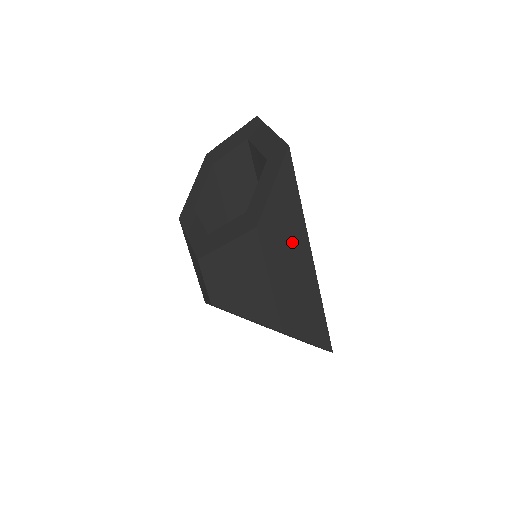
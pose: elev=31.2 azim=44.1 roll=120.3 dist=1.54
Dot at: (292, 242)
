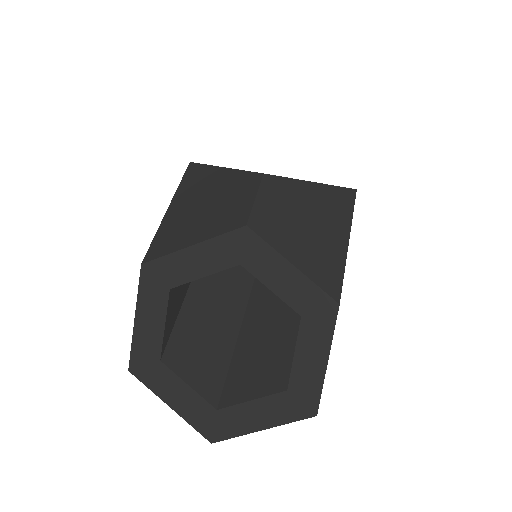
Dot at: occluded
